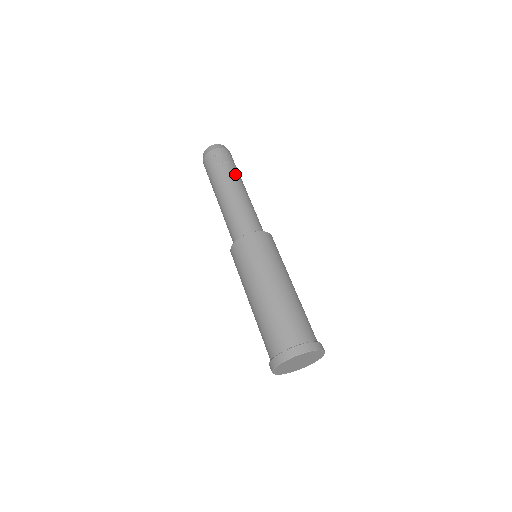
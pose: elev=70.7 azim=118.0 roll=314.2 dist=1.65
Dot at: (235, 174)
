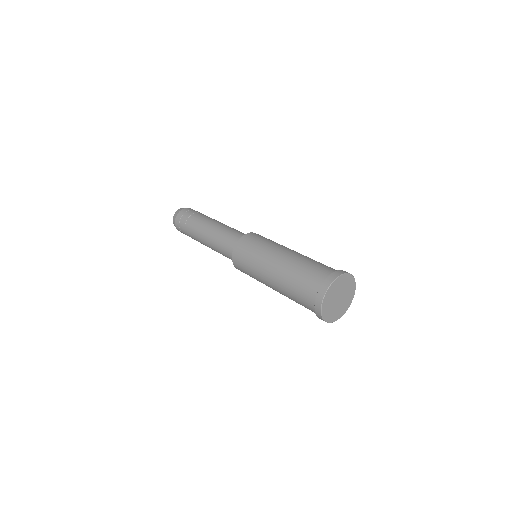
Dot at: occluded
